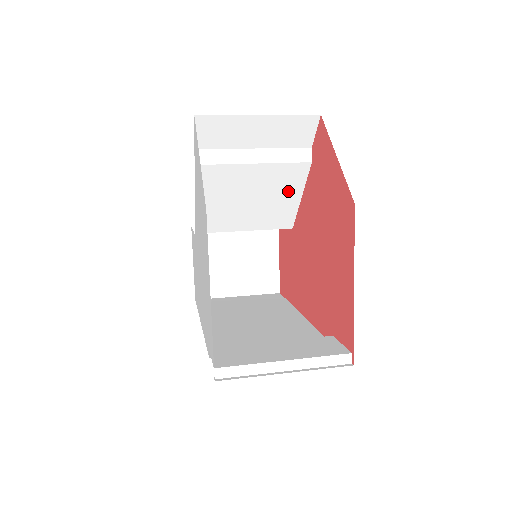
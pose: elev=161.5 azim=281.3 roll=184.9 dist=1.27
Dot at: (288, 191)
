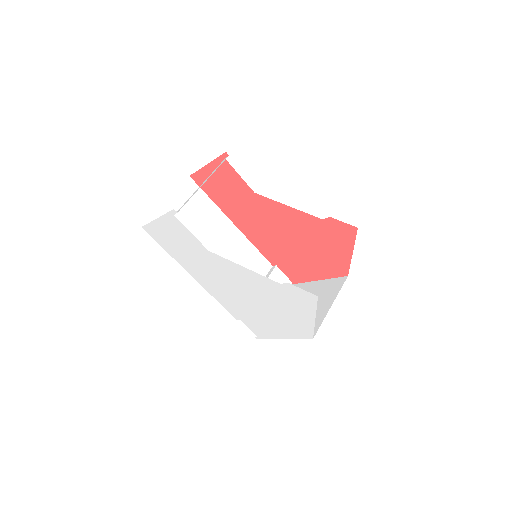
Dot at: occluded
